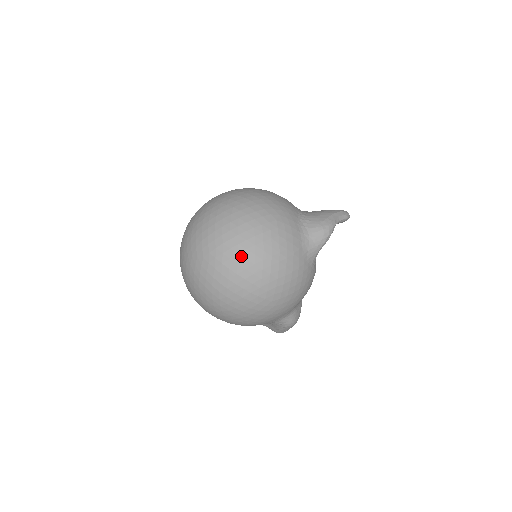
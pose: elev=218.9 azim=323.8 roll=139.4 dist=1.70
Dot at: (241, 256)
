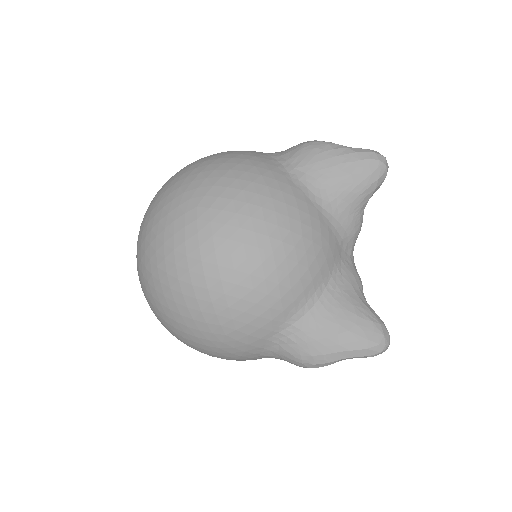
Dot at: (167, 328)
